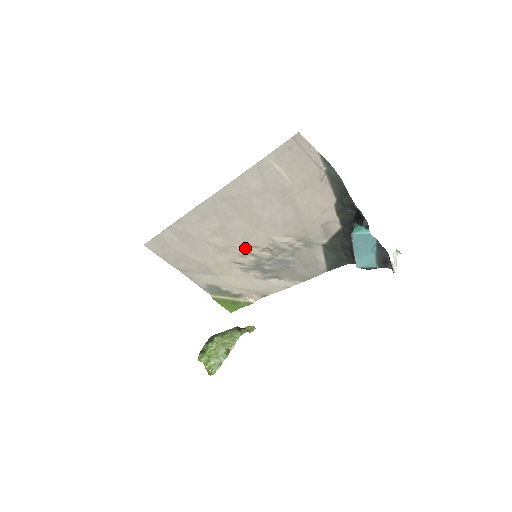
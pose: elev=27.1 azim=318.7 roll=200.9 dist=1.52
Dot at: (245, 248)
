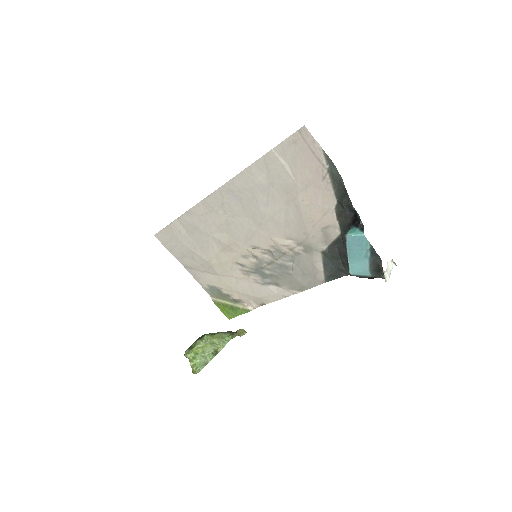
Dot at: (247, 248)
